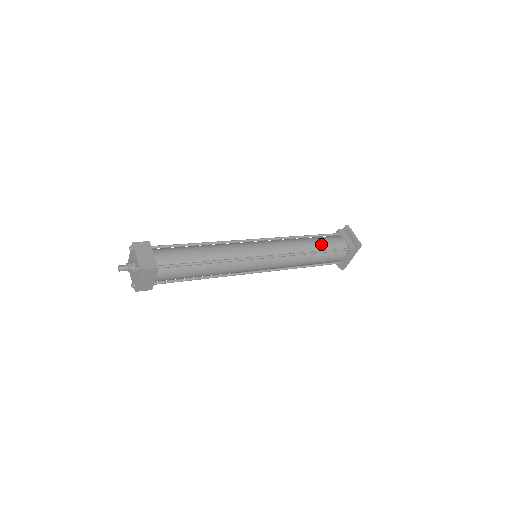
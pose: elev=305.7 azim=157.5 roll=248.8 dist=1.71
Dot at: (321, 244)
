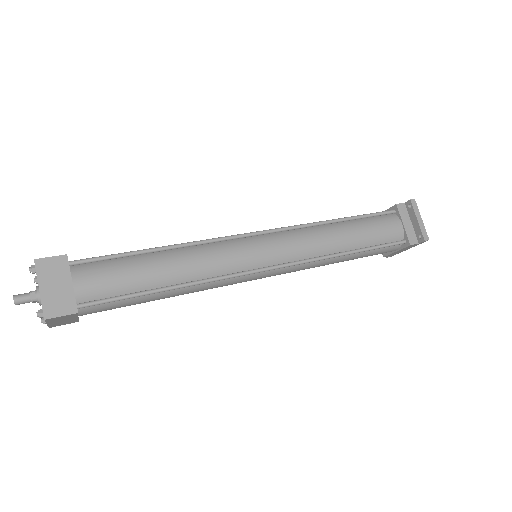
Dot at: (364, 236)
